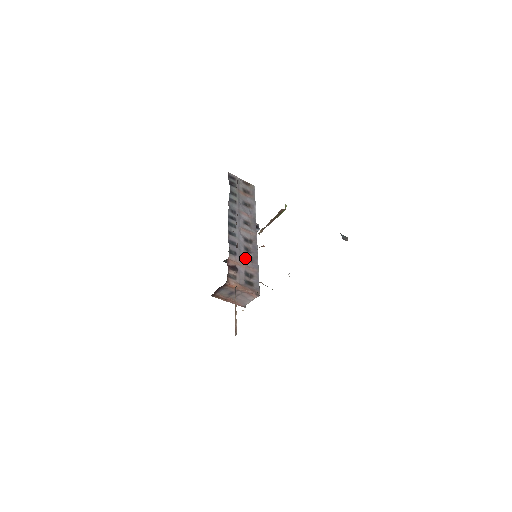
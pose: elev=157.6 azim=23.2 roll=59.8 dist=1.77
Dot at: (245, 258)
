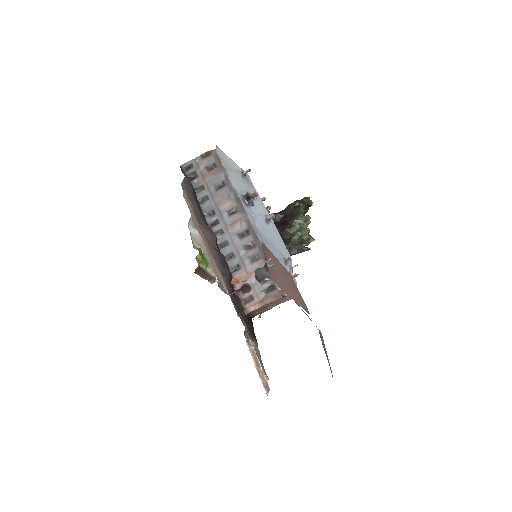
Dot at: (251, 261)
